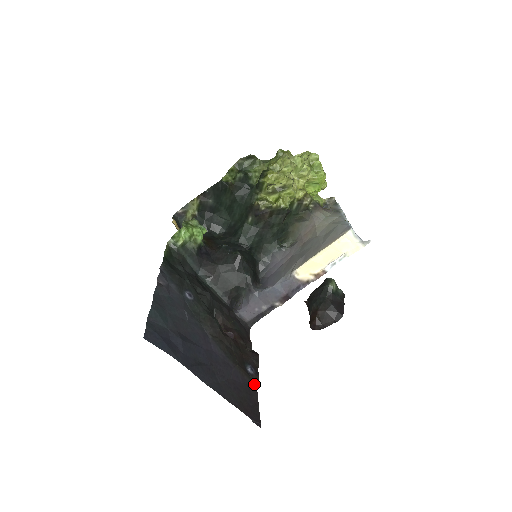
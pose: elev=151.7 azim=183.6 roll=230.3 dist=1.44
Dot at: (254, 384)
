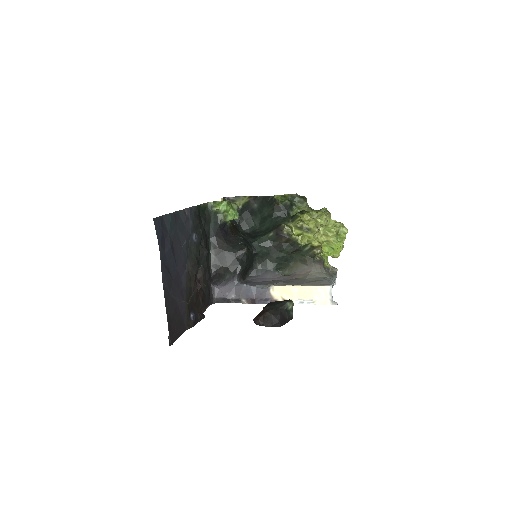
Dot at: (187, 326)
